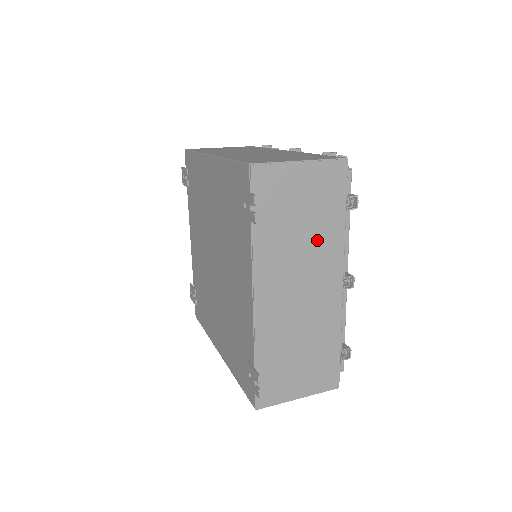
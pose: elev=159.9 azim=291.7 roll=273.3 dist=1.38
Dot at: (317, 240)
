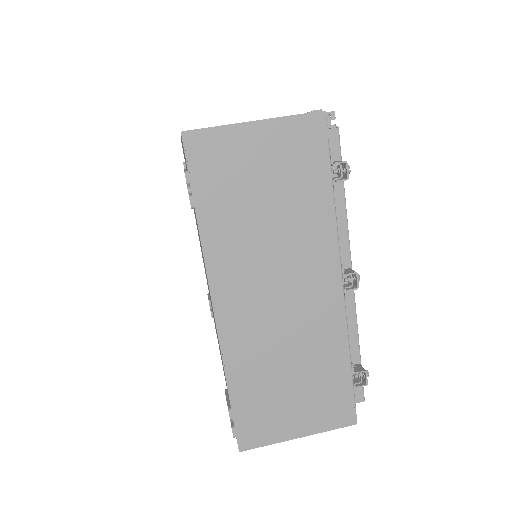
Dot at: (294, 227)
